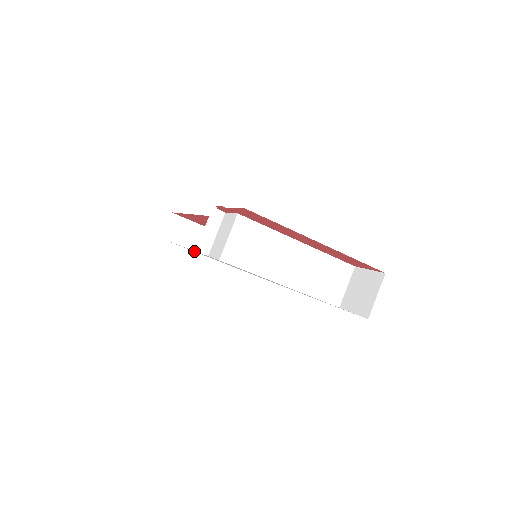
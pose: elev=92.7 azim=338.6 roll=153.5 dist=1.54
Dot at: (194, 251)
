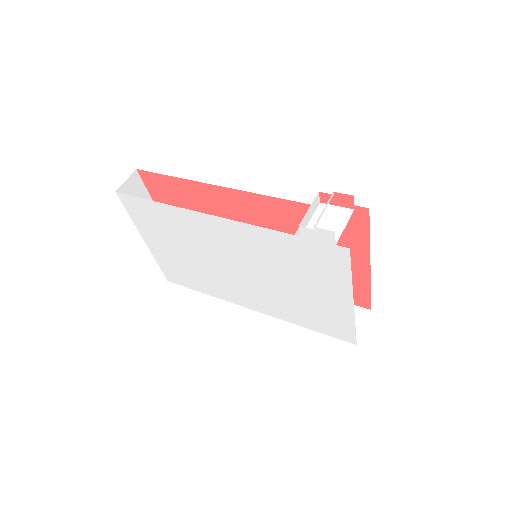
Dot at: (160, 224)
